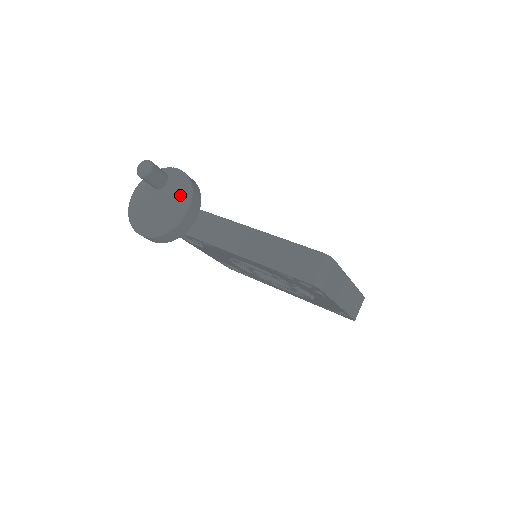
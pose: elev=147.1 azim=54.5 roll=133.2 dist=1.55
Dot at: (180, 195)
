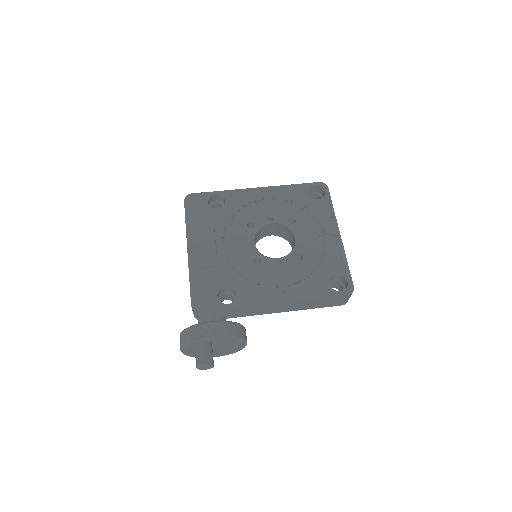
Dot at: (233, 343)
